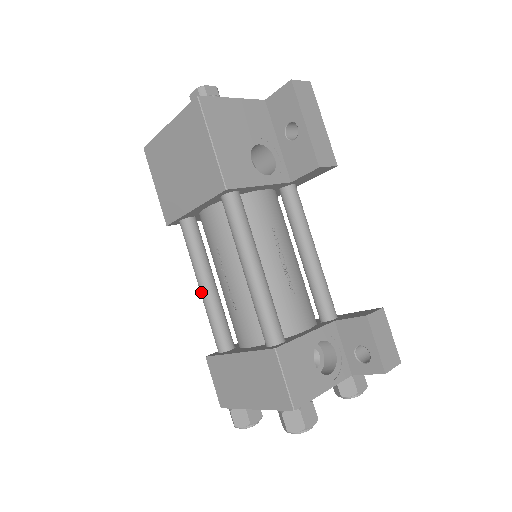
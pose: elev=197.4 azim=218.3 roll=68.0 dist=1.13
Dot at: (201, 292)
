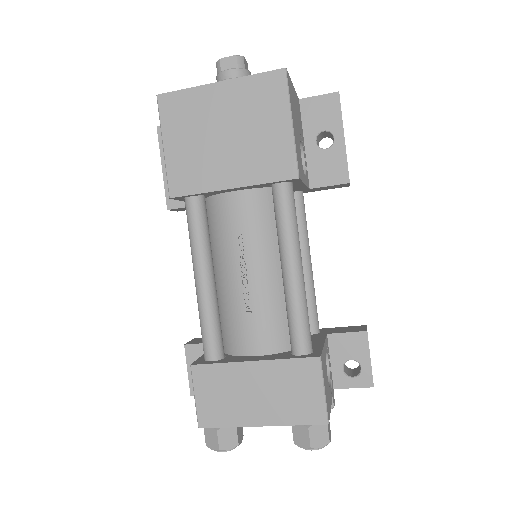
Dot at: (201, 286)
